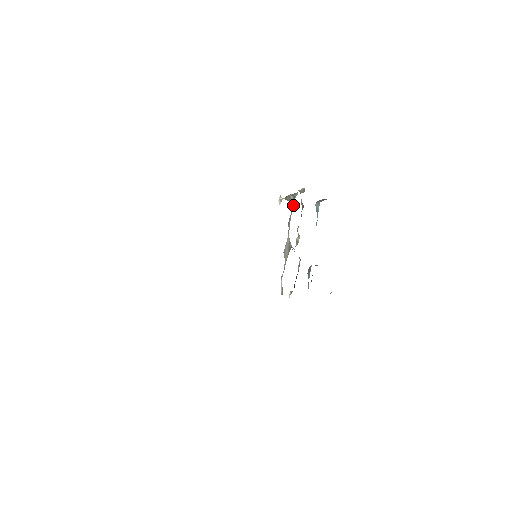
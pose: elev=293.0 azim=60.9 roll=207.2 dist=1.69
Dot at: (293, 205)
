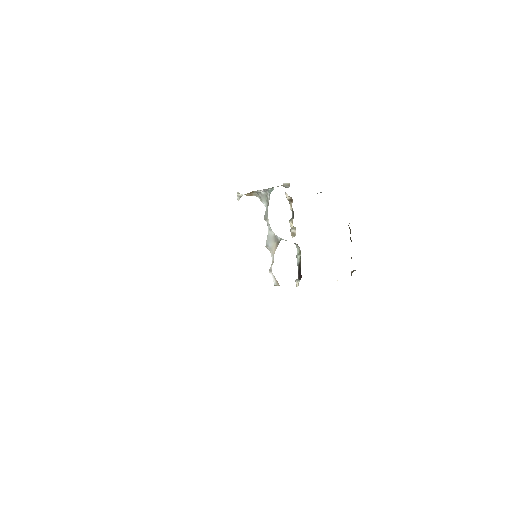
Dot at: occluded
